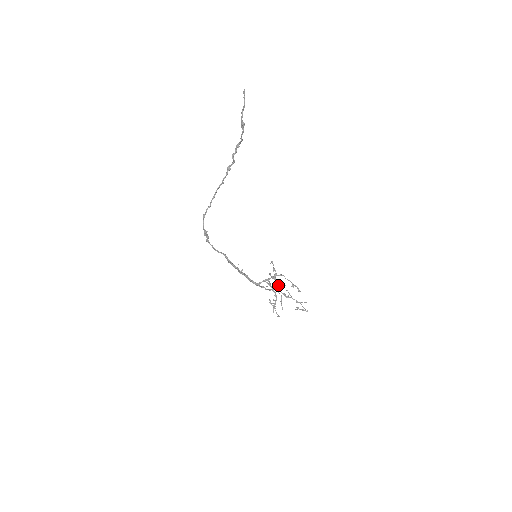
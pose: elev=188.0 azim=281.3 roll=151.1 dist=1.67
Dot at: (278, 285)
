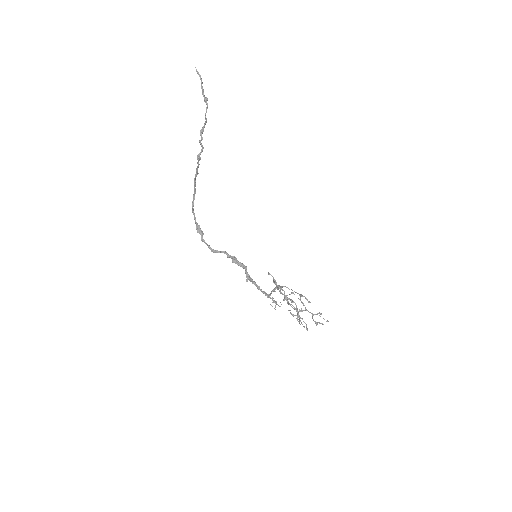
Dot at: (286, 299)
